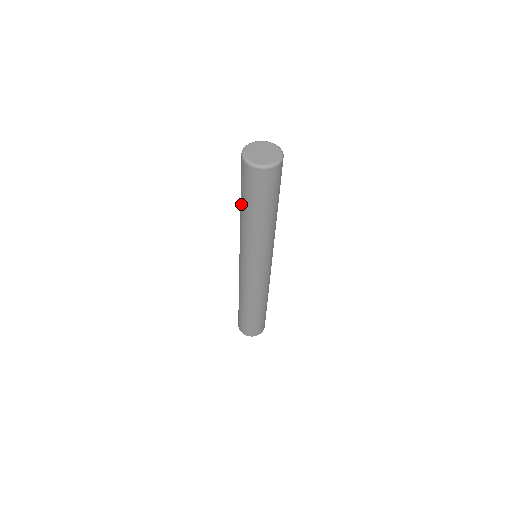
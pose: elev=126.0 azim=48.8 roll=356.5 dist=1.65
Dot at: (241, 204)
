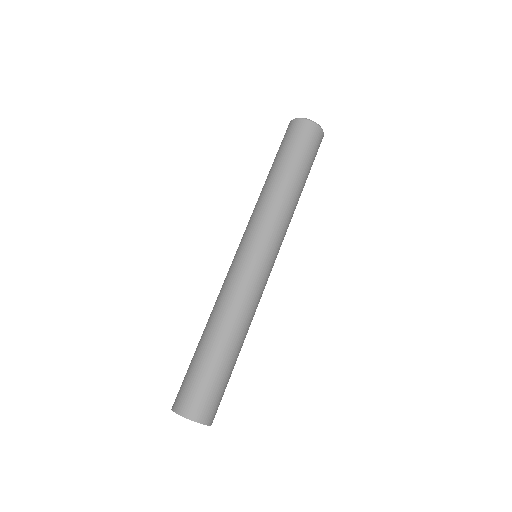
Dot at: occluded
